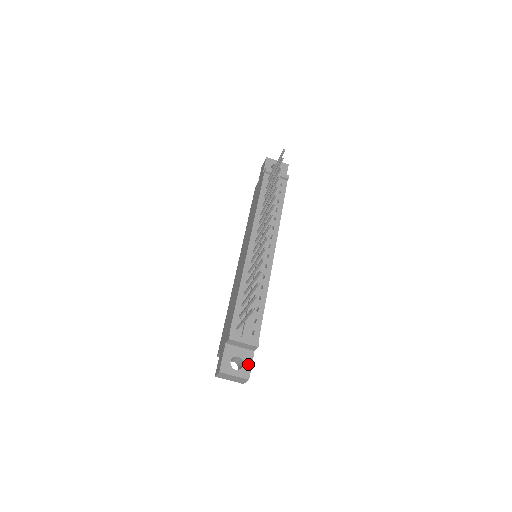
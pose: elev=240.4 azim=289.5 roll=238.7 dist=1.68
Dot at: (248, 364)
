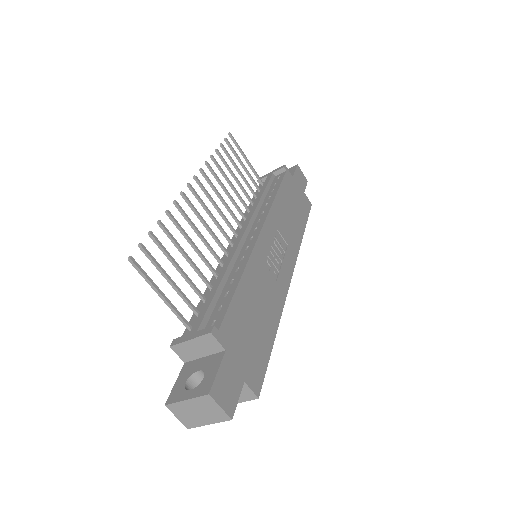
Dot at: (212, 373)
